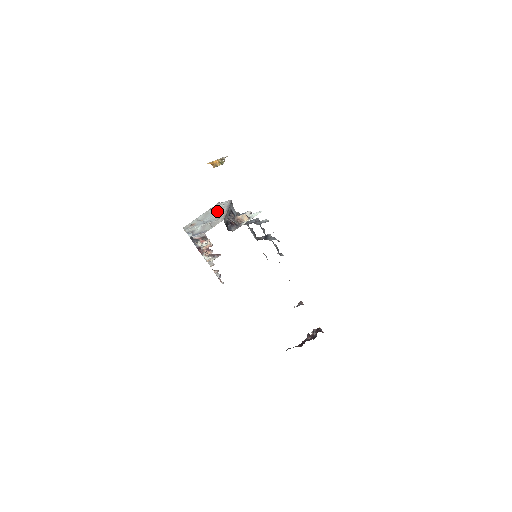
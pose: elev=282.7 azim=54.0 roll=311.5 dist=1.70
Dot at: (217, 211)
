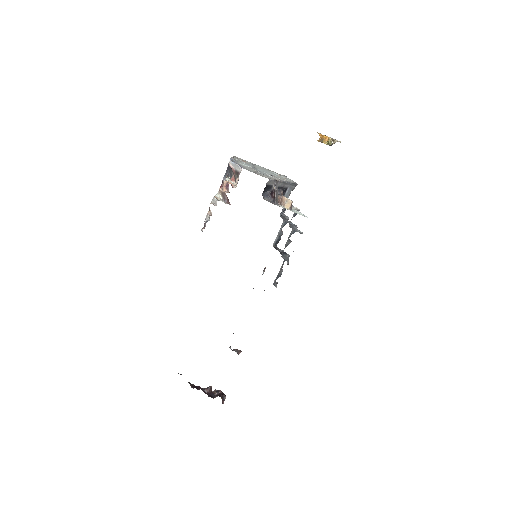
Dot at: (275, 175)
